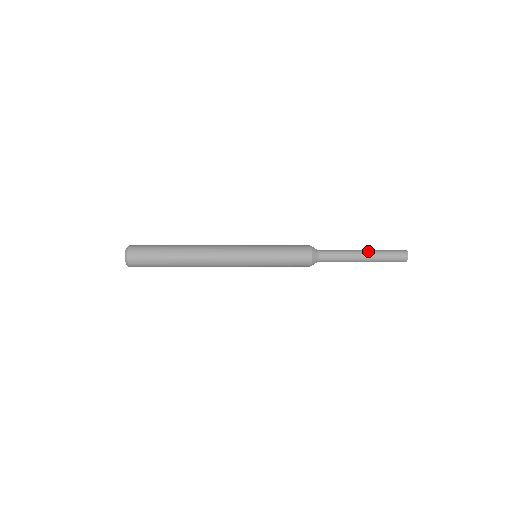
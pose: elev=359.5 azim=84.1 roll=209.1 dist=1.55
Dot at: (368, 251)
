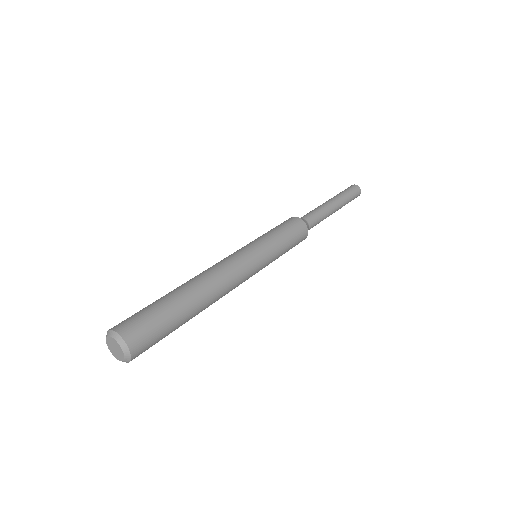
Dot at: (339, 202)
